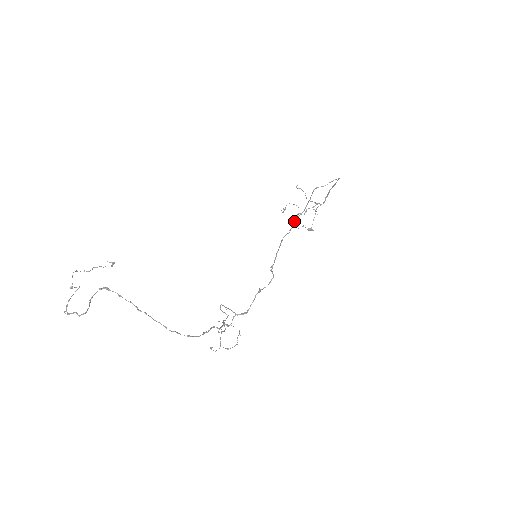
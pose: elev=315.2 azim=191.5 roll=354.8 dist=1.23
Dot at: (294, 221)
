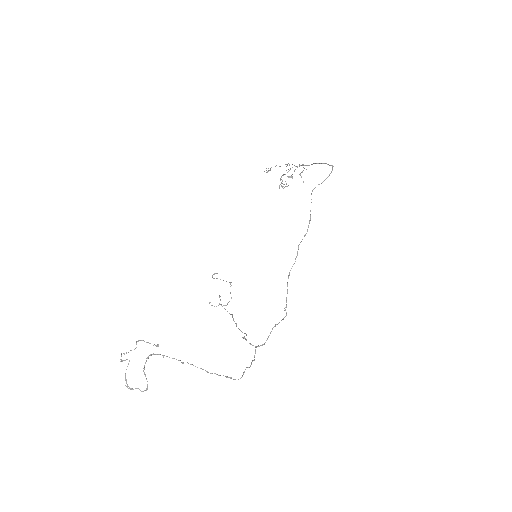
Dot at: (298, 246)
